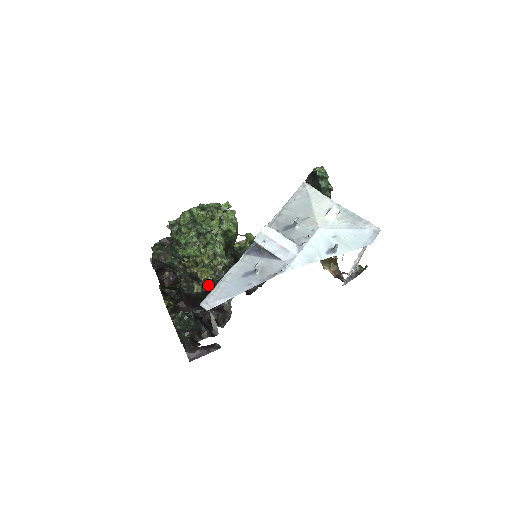
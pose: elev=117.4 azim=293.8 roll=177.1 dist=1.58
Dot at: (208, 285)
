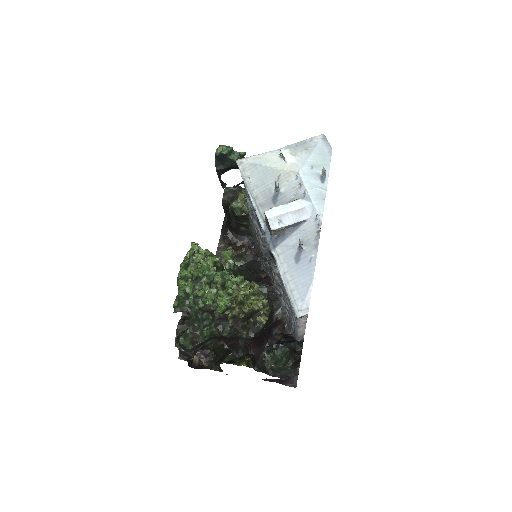
Dot at: (267, 307)
